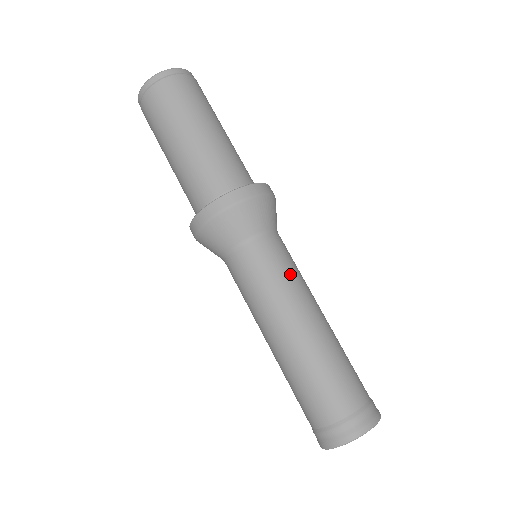
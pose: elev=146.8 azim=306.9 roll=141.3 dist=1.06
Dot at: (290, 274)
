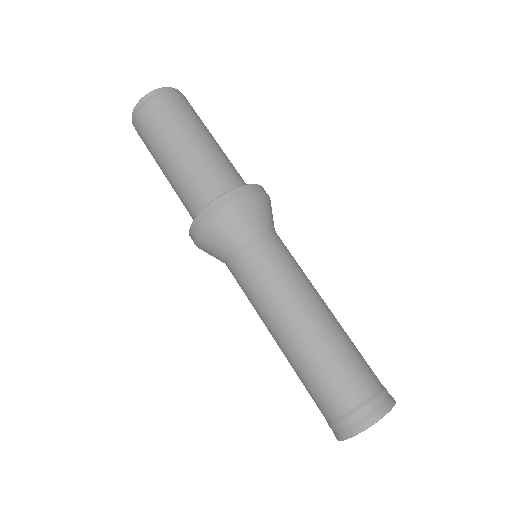
Dot at: (297, 266)
